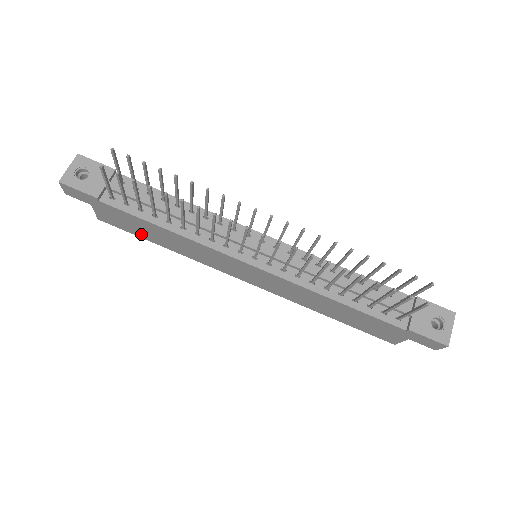
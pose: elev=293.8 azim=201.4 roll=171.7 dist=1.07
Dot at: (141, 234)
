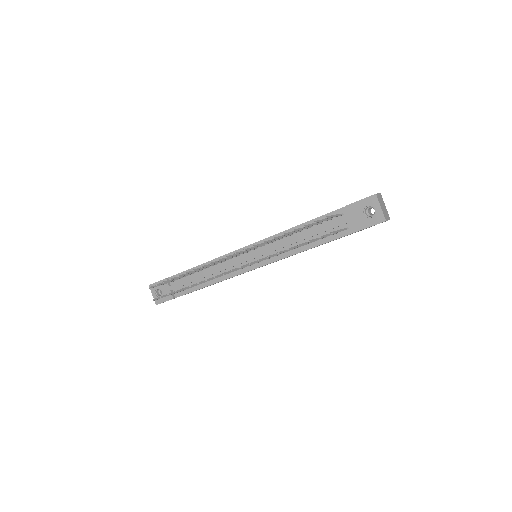
Dot at: occluded
